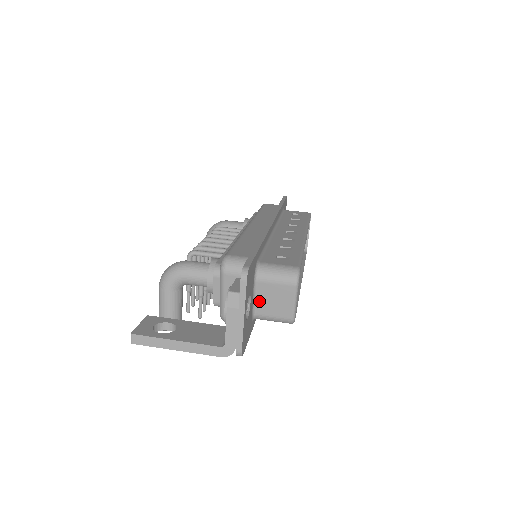
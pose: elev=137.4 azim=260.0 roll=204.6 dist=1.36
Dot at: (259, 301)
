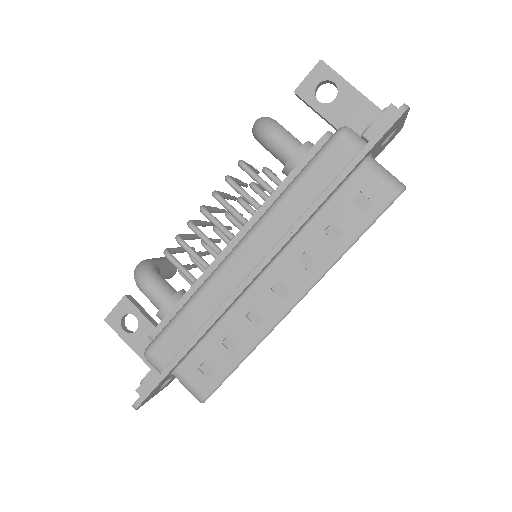
Dot at: occluded
